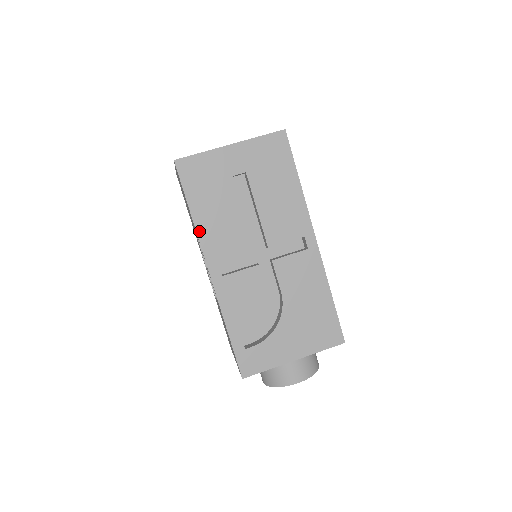
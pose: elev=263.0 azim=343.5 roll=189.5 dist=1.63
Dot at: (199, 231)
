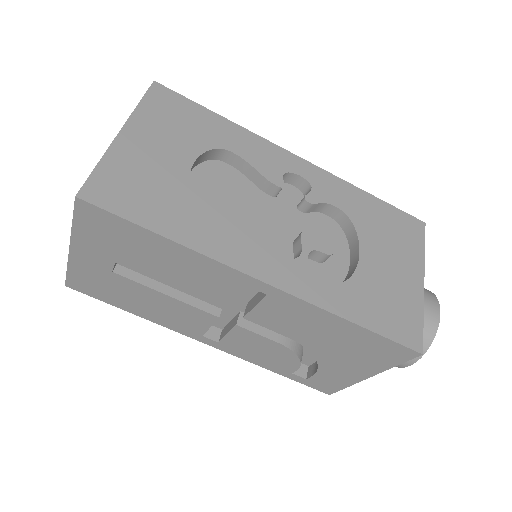
Dot at: (156, 322)
